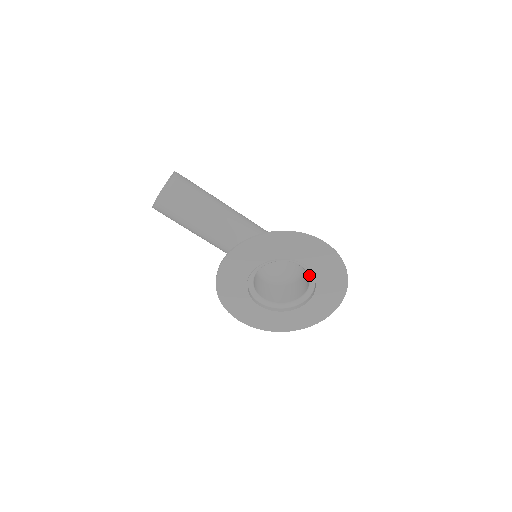
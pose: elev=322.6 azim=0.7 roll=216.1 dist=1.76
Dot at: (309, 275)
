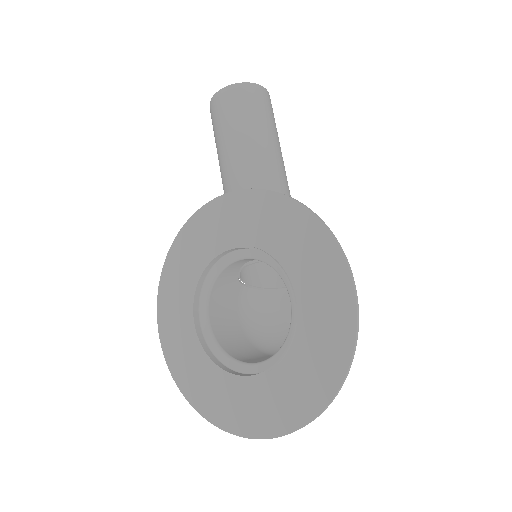
Dot at: (290, 329)
